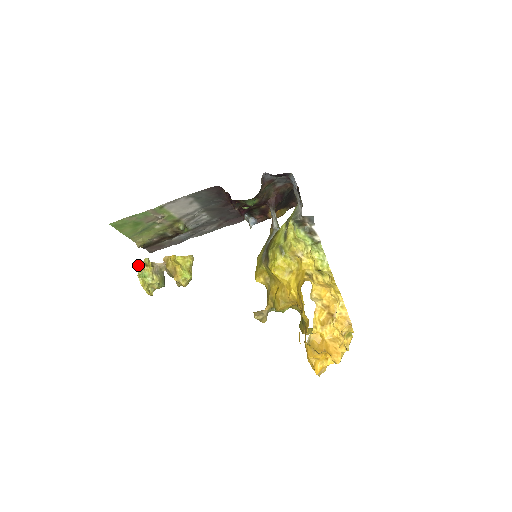
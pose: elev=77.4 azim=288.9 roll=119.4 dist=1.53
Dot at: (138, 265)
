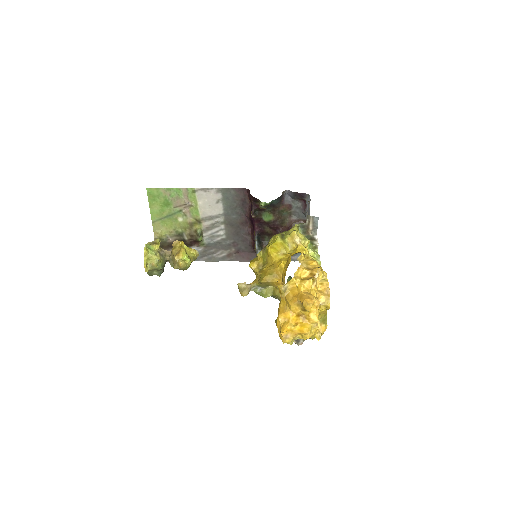
Dot at: (149, 242)
